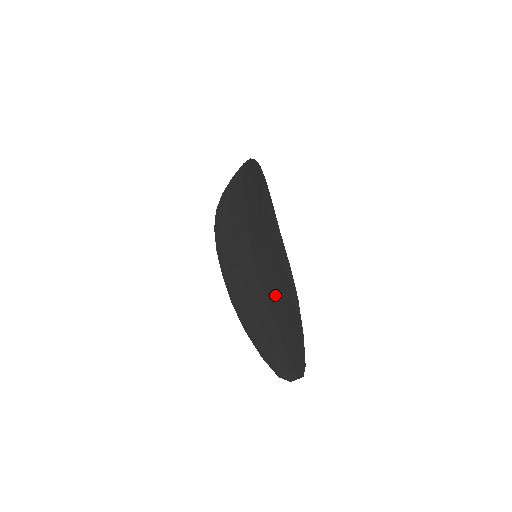
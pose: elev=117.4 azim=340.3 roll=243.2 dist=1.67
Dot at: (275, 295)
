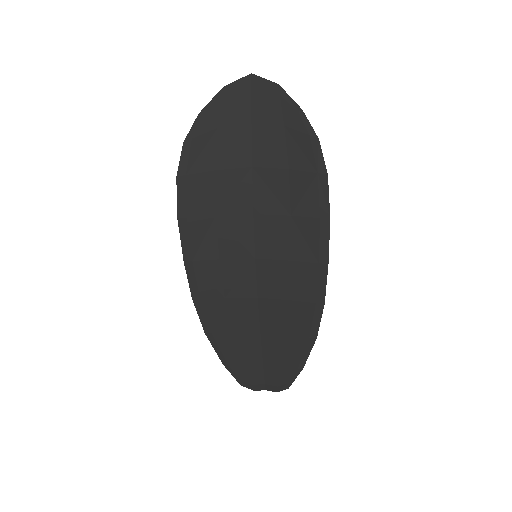
Dot at: (278, 318)
